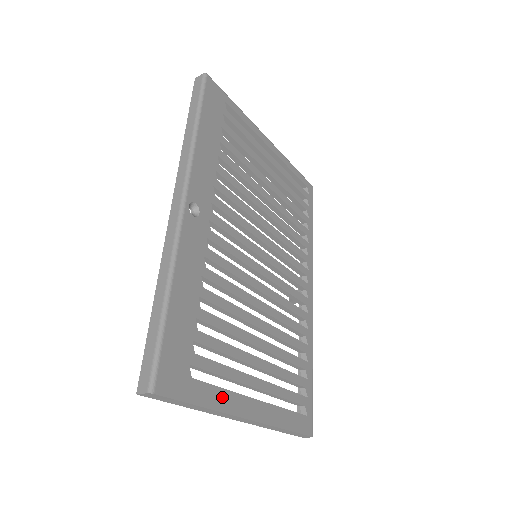
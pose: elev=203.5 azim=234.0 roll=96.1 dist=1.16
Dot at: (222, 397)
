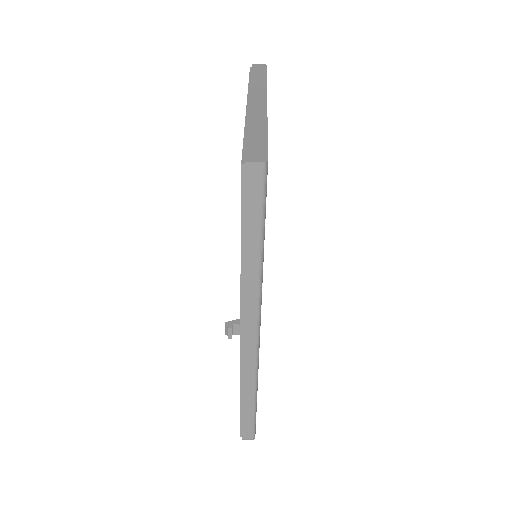
Dot at: occluded
